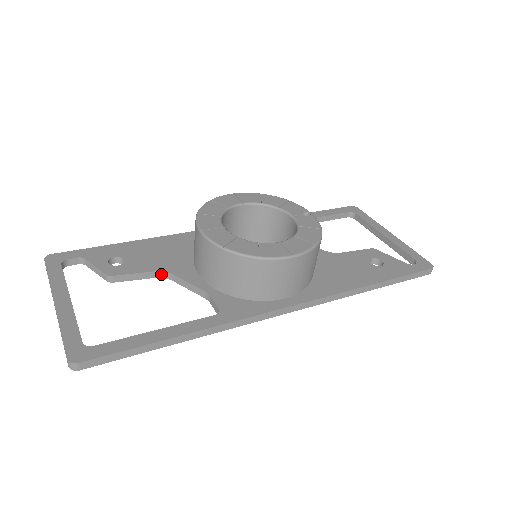
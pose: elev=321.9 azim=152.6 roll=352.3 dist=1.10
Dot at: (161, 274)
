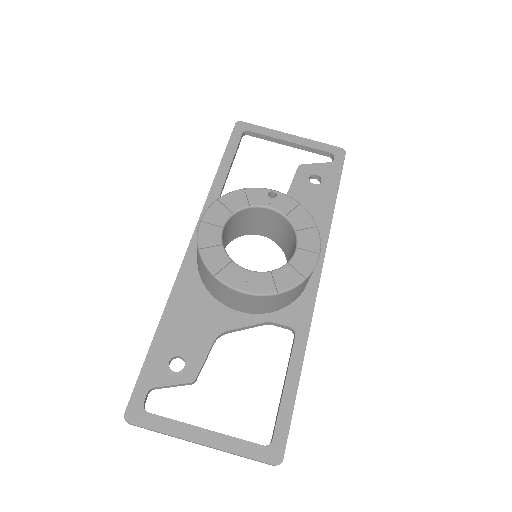
Dot at: (217, 338)
